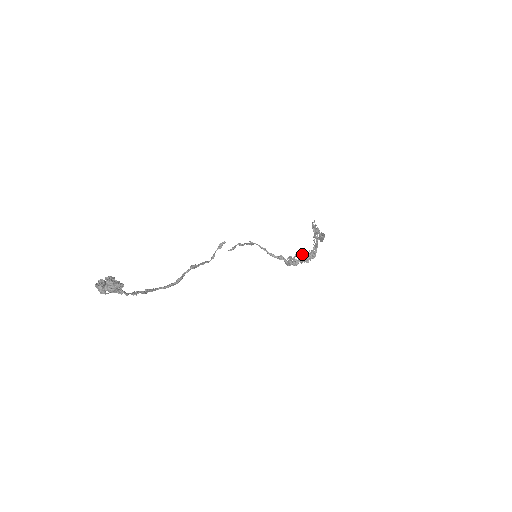
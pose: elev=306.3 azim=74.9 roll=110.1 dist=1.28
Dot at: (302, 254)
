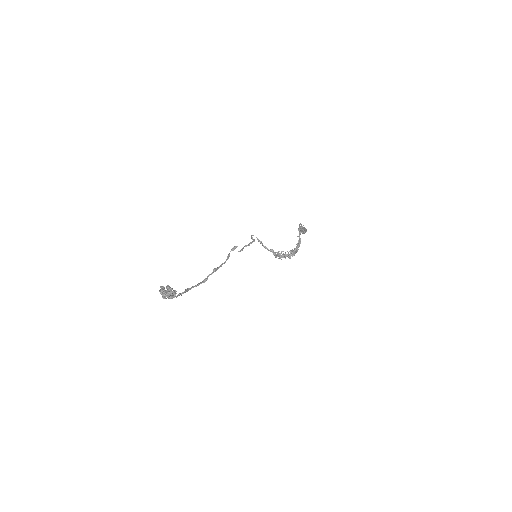
Dot at: occluded
